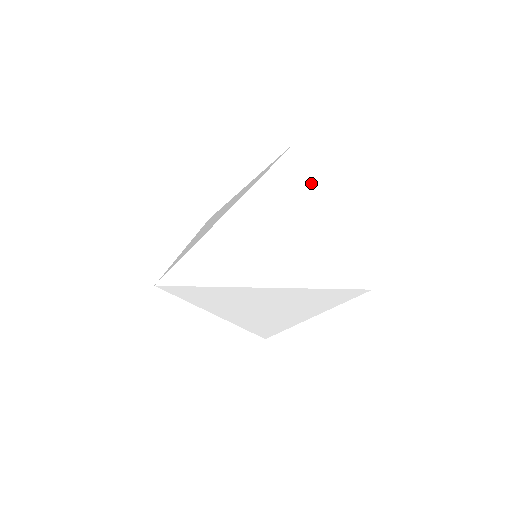
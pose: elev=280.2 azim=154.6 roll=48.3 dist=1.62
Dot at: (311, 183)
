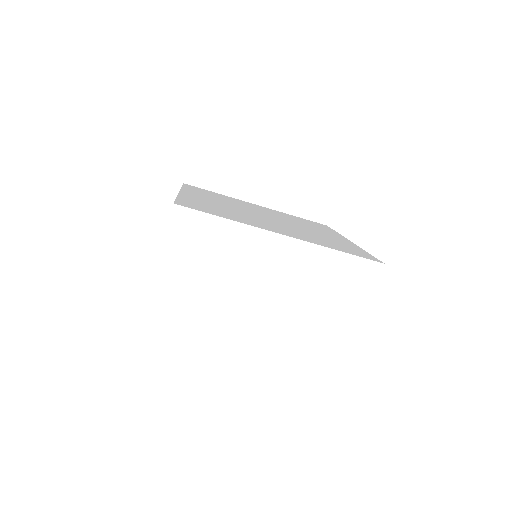
Dot at: (234, 228)
